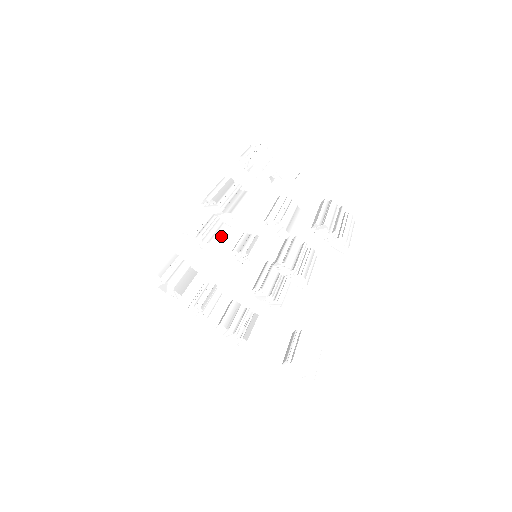
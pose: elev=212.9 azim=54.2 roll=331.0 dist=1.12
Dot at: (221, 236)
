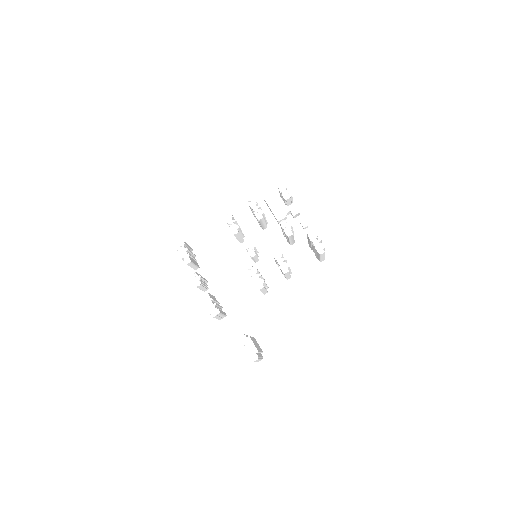
Dot at: (240, 234)
